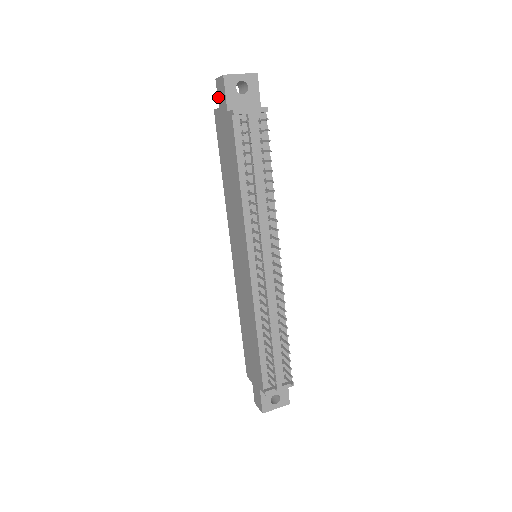
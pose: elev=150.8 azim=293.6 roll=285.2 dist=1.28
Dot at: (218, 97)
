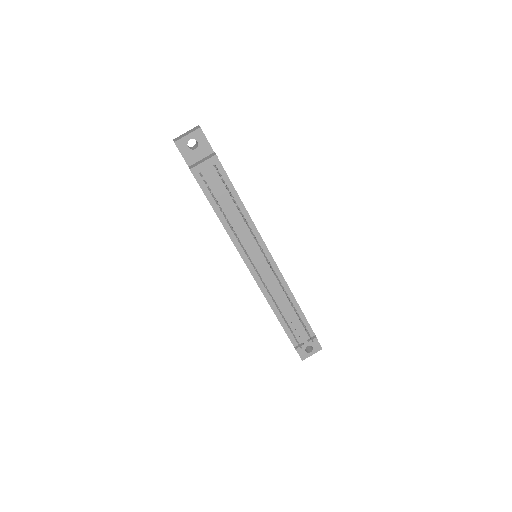
Dot at: occluded
